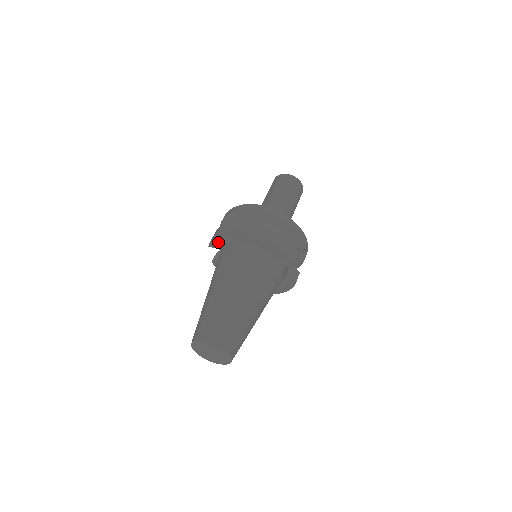
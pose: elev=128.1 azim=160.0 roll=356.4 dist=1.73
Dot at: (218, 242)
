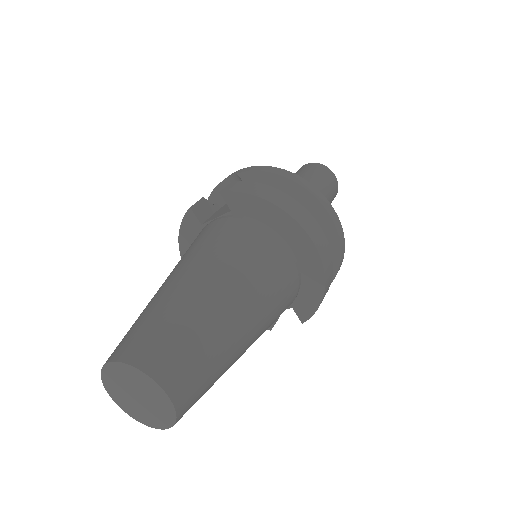
Dot at: (246, 204)
